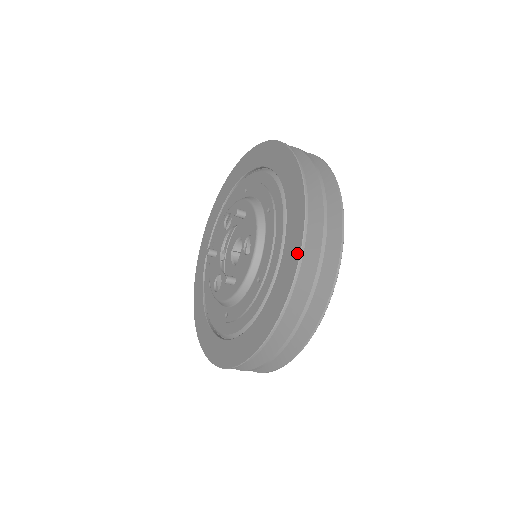
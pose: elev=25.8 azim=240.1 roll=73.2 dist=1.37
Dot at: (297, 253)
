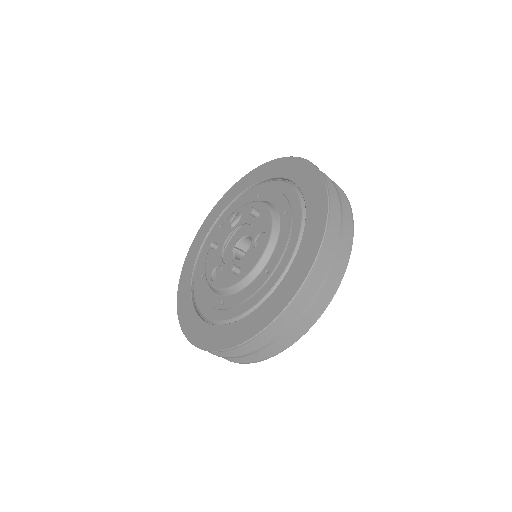
Dot at: (315, 250)
